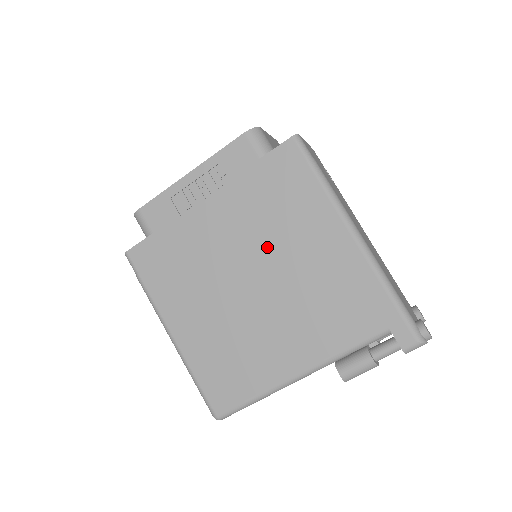
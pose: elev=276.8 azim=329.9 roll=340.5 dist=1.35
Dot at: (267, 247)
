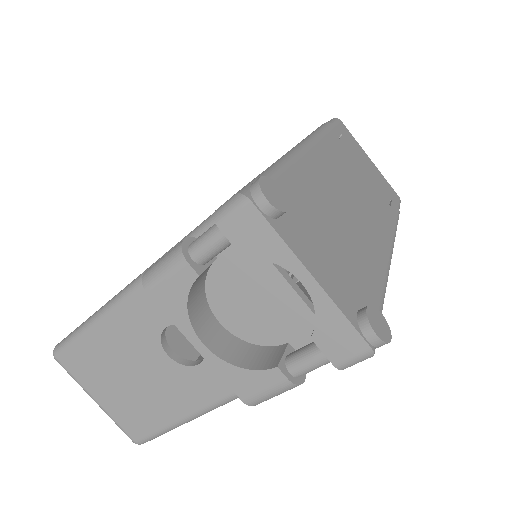
Dot at: occluded
